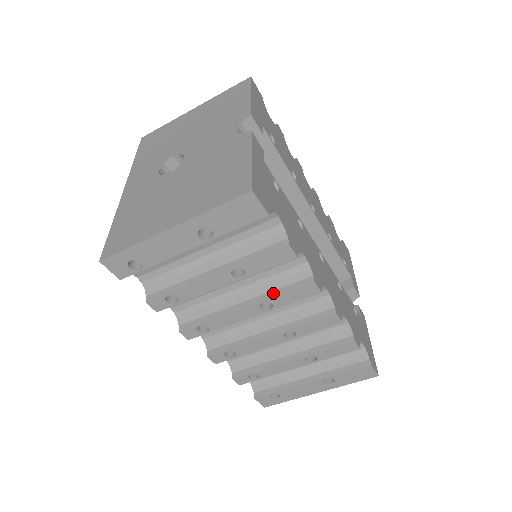
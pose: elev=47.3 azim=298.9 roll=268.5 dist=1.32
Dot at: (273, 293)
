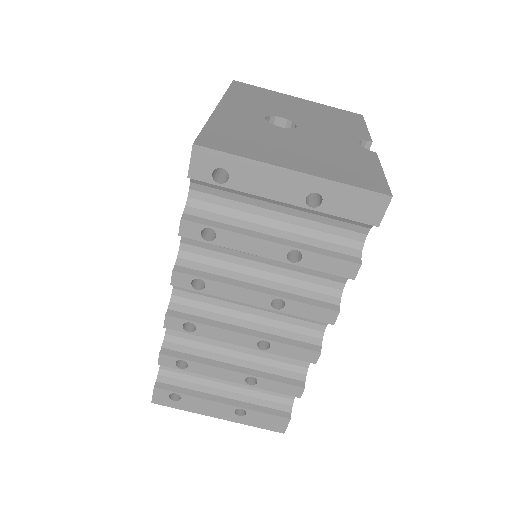
Dot at: (295, 296)
